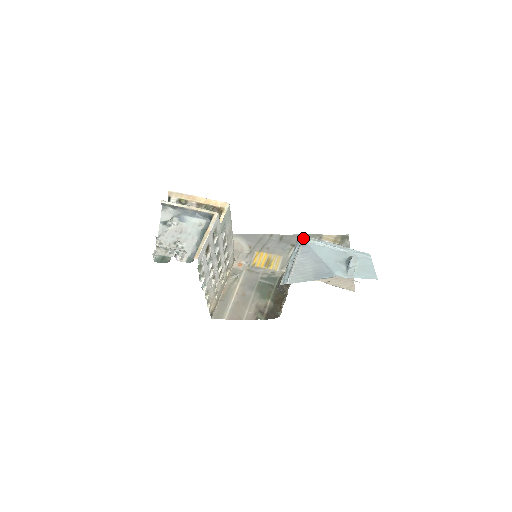
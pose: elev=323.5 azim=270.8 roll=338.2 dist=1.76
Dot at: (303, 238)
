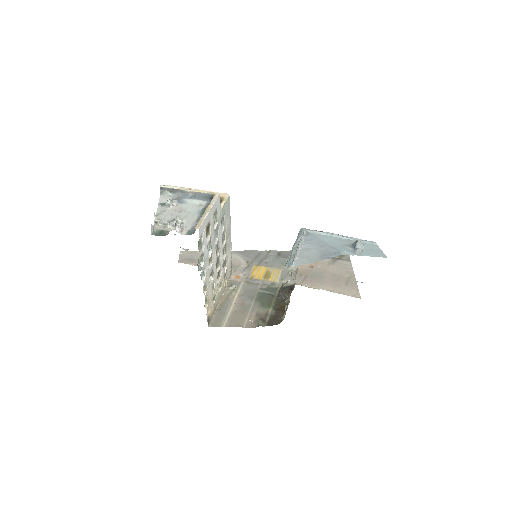
Dot at: (305, 229)
